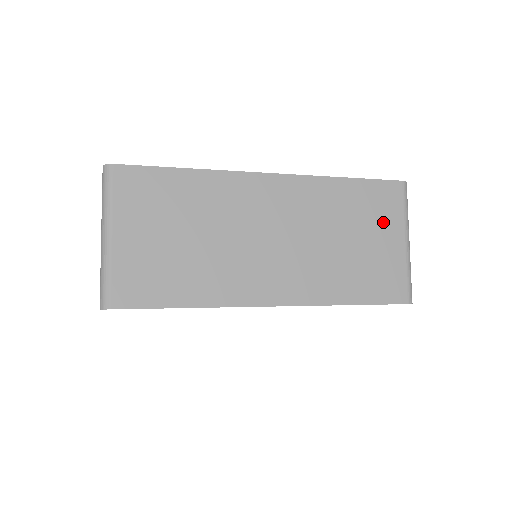
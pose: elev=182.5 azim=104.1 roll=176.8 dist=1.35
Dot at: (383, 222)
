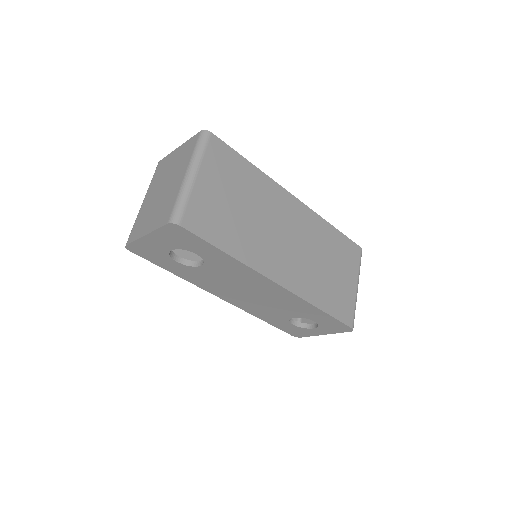
Dot at: (348, 267)
